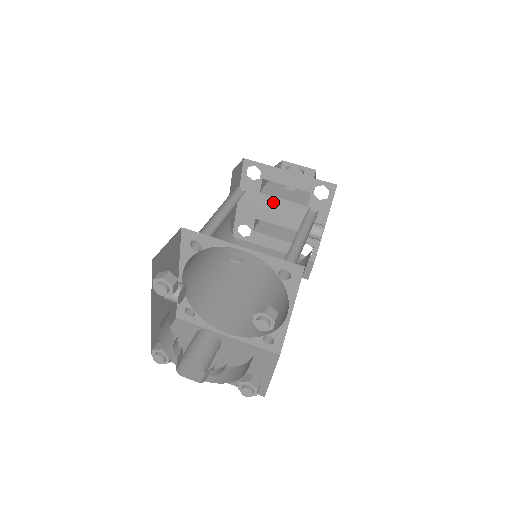
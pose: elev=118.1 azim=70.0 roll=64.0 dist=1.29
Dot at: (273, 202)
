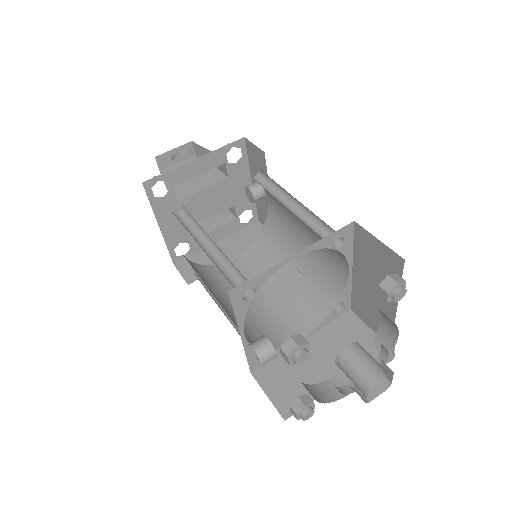
Dot at: (195, 200)
